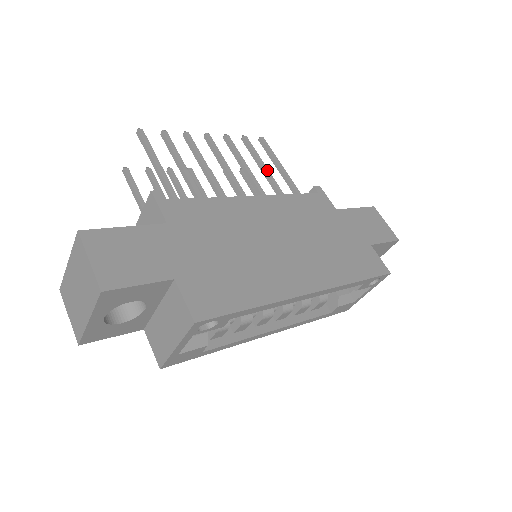
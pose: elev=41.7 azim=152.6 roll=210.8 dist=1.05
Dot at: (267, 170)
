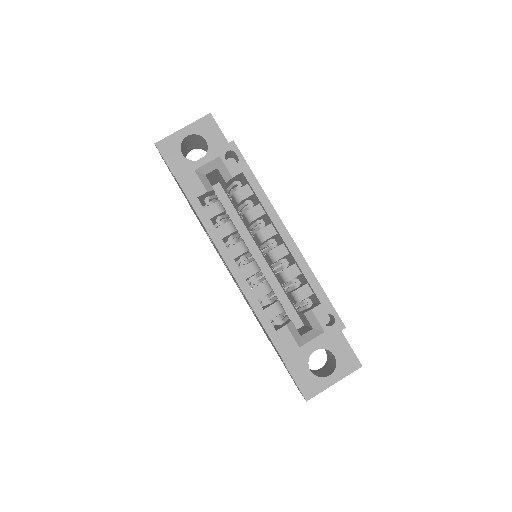
Dot at: occluded
